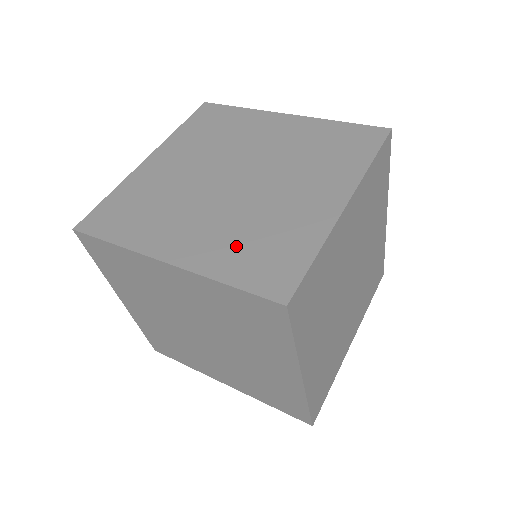
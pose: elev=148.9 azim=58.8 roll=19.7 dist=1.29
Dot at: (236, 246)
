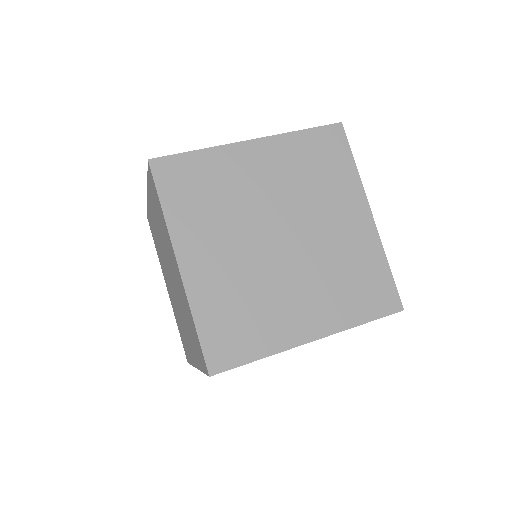
Dot at: (343, 295)
